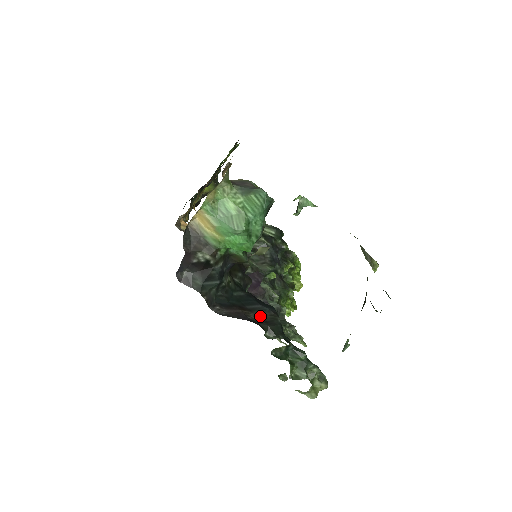
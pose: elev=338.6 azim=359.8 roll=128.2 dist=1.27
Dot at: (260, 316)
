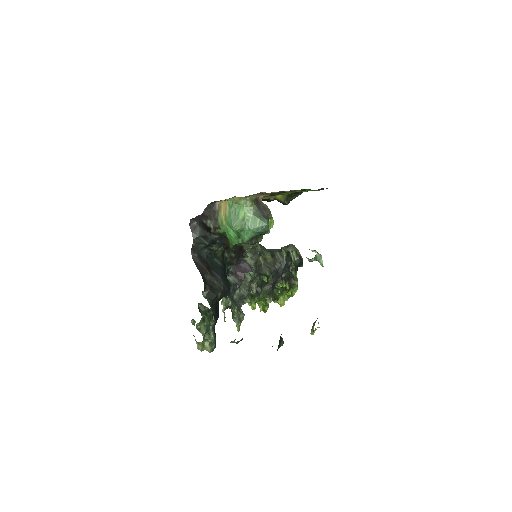
Dot at: (213, 282)
